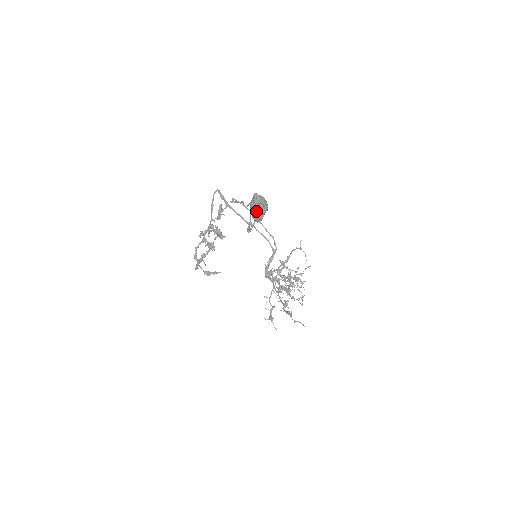
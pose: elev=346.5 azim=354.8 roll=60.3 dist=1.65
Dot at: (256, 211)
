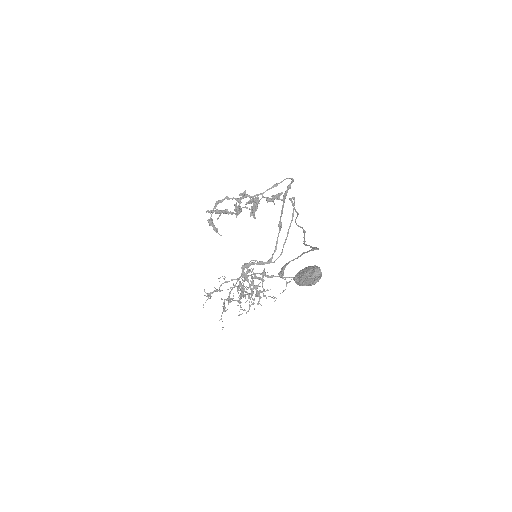
Dot at: (305, 279)
